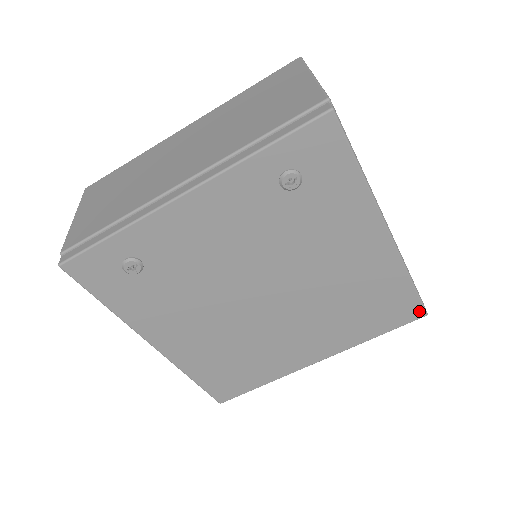
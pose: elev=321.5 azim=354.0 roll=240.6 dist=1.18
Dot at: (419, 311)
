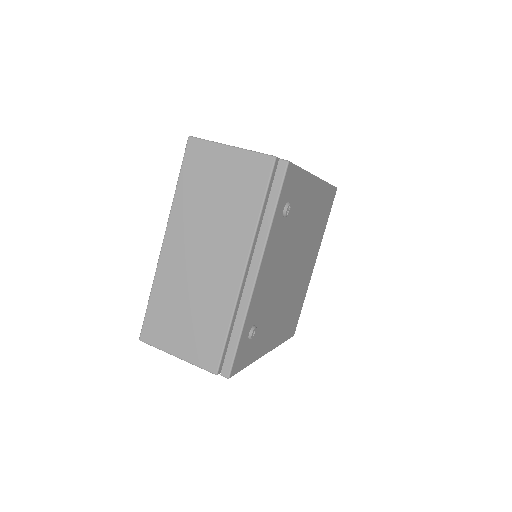
Dot at: (335, 191)
